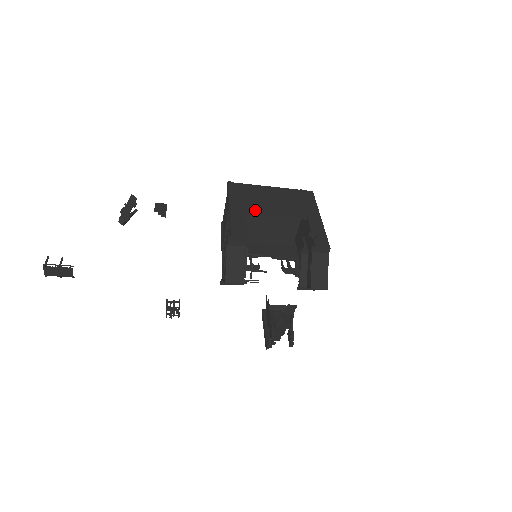
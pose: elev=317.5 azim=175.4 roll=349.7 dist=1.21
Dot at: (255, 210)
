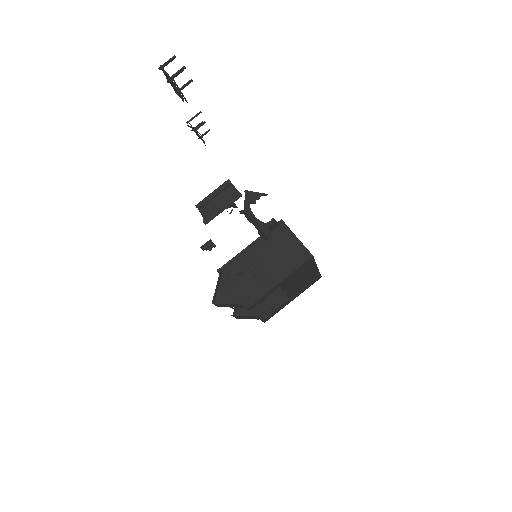
Dot at: (285, 287)
